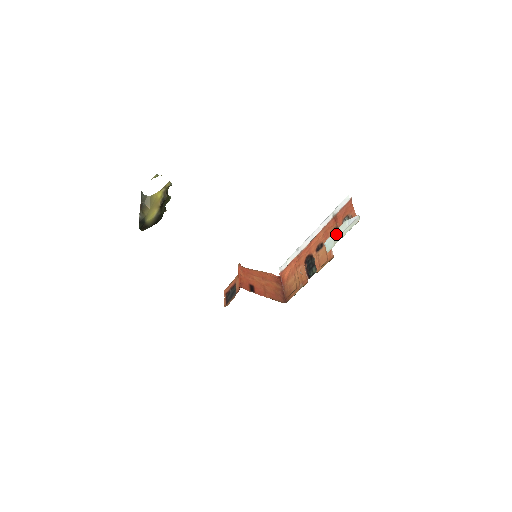
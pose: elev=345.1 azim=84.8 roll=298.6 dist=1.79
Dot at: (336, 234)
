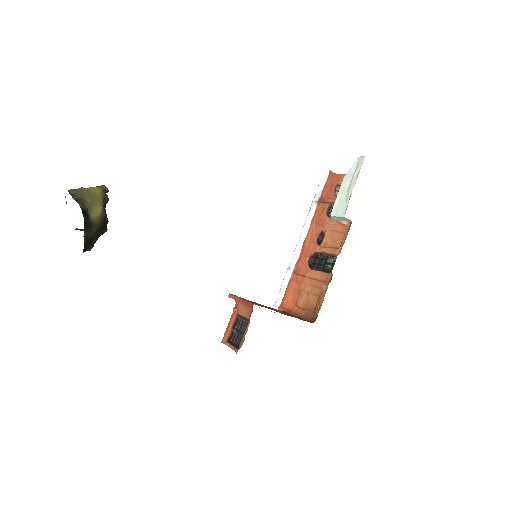
Dot at: (342, 194)
